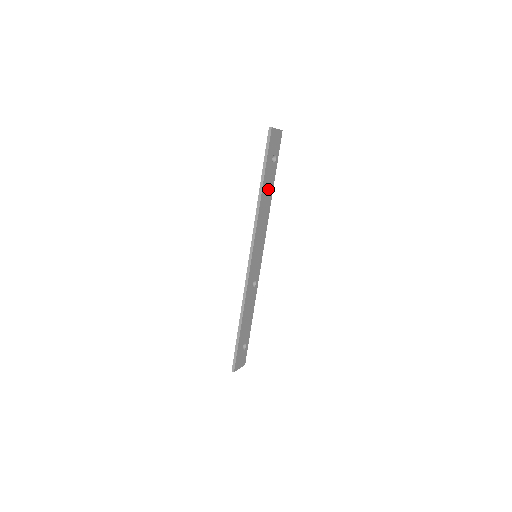
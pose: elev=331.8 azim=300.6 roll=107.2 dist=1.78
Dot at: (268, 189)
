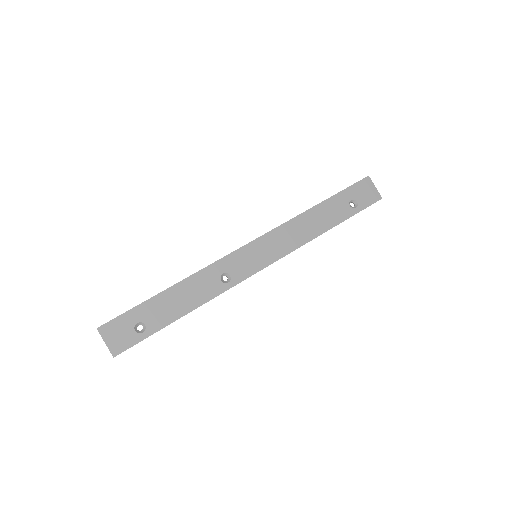
Dot at: (325, 218)
